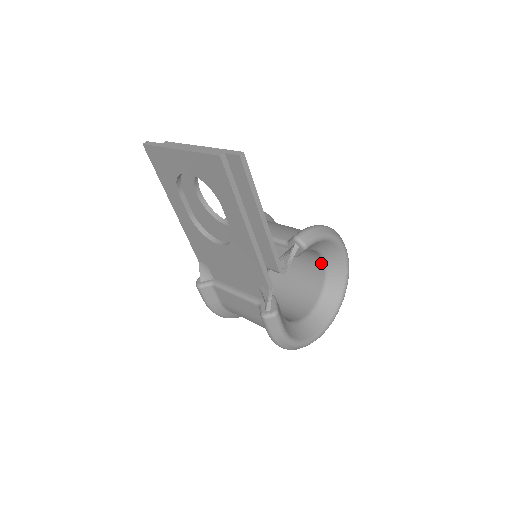
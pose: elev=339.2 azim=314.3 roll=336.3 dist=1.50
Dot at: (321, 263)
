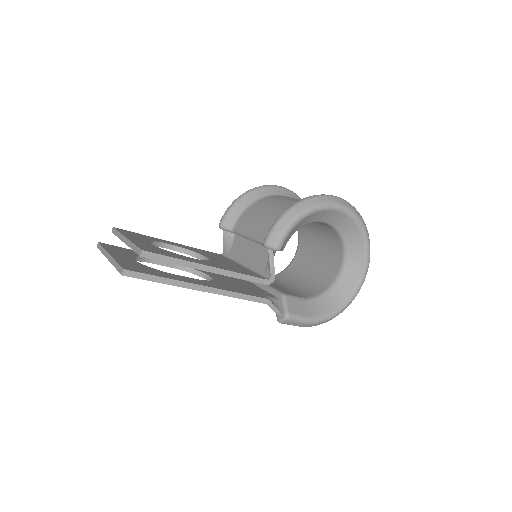
Dot at: (323, 223)
